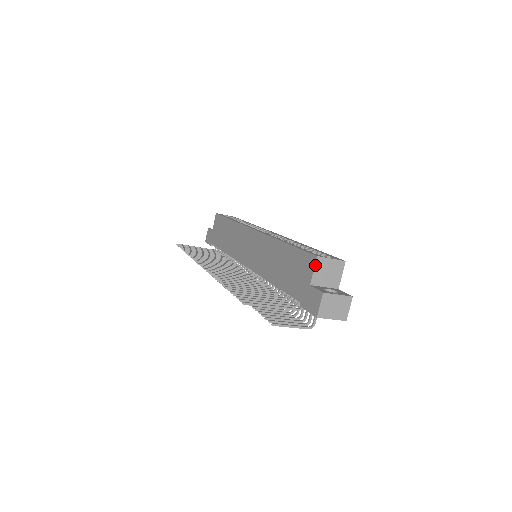
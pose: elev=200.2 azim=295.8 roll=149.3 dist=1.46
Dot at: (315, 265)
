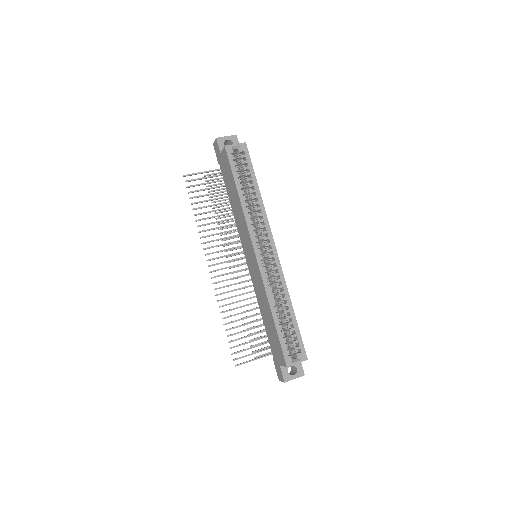
Dot at: (285, 366)
